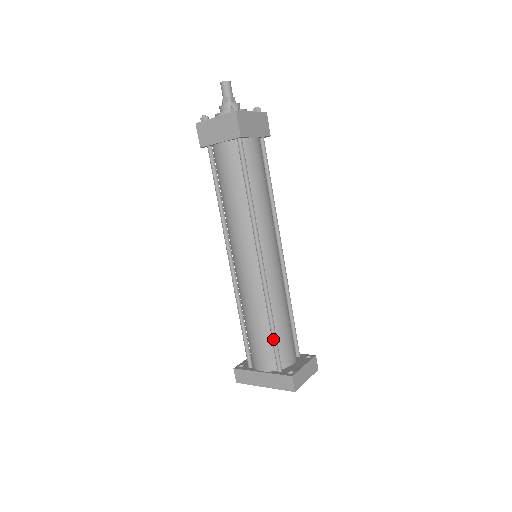
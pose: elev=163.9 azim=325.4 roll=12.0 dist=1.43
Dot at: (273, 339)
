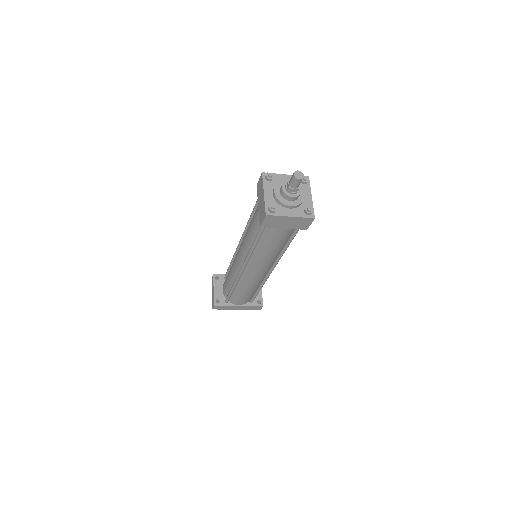
Dot at: occluded
